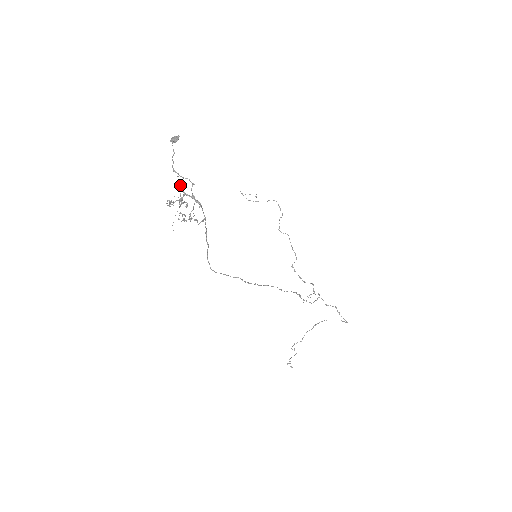
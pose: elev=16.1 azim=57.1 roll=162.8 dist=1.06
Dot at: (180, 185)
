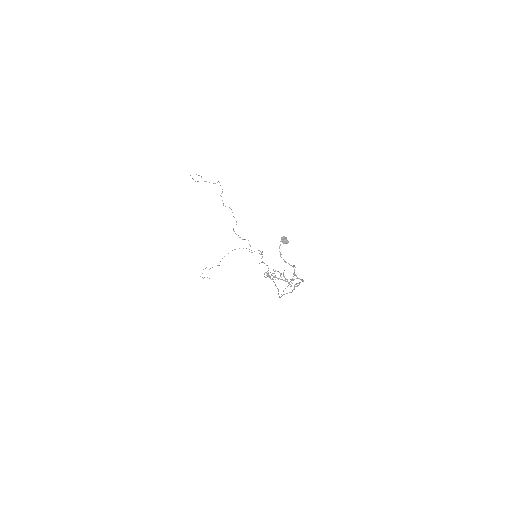
Dot at: (295, 274)
